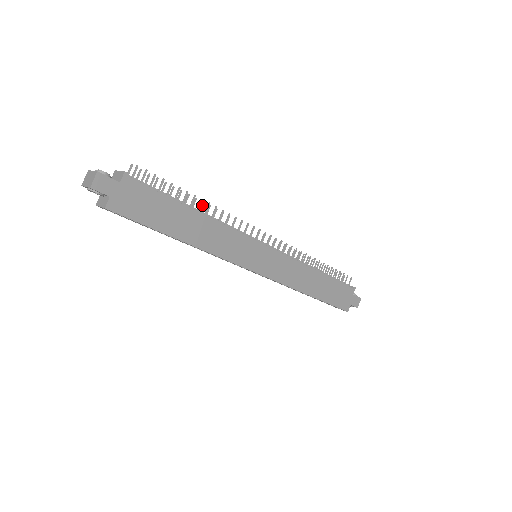
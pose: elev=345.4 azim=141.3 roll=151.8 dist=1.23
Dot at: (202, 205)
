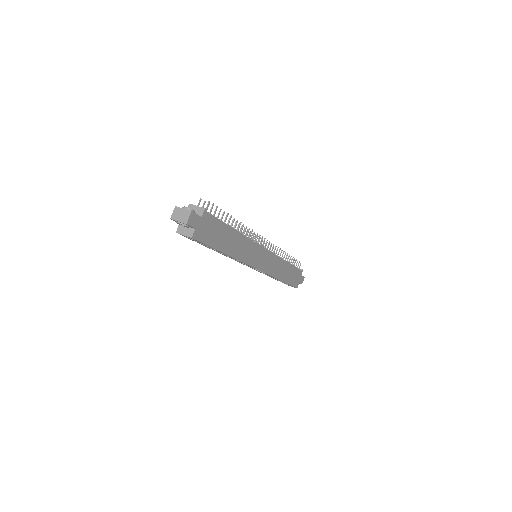
Dot at: occluded
